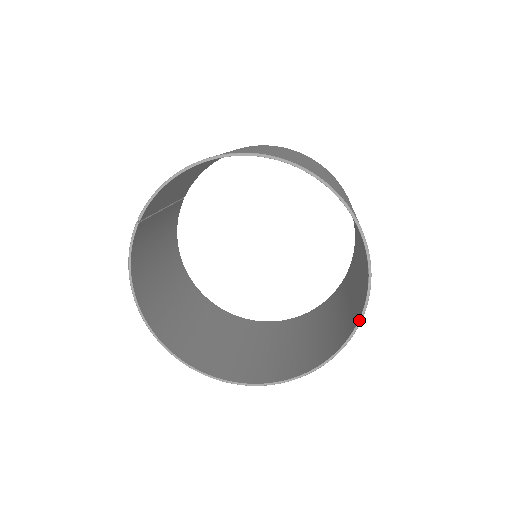
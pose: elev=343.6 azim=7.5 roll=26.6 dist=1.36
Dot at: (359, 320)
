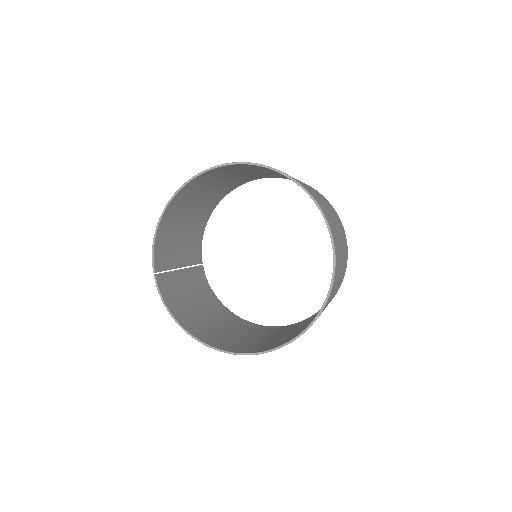
Dot at: (328, 230)
